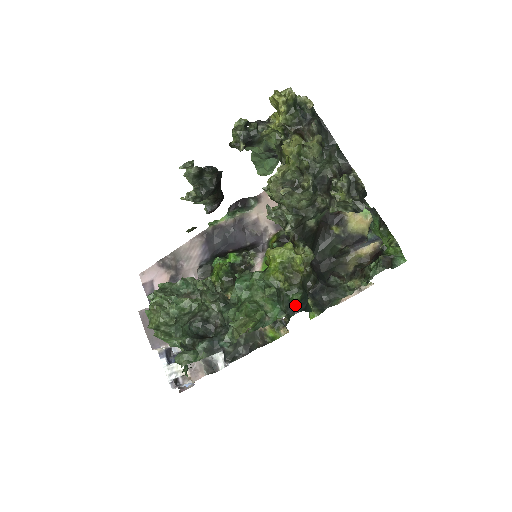
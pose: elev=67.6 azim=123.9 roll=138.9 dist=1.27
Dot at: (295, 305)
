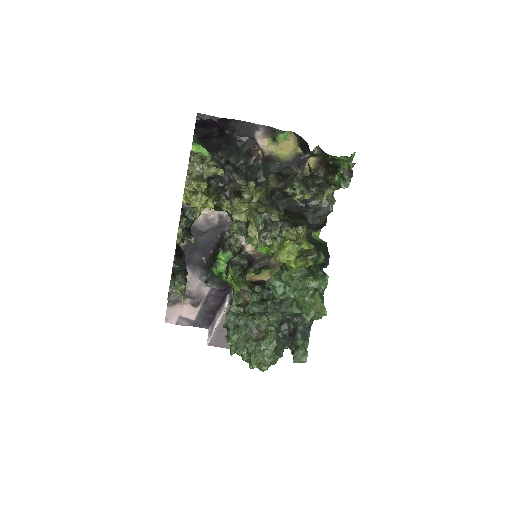
Dot at: (325, 263)
